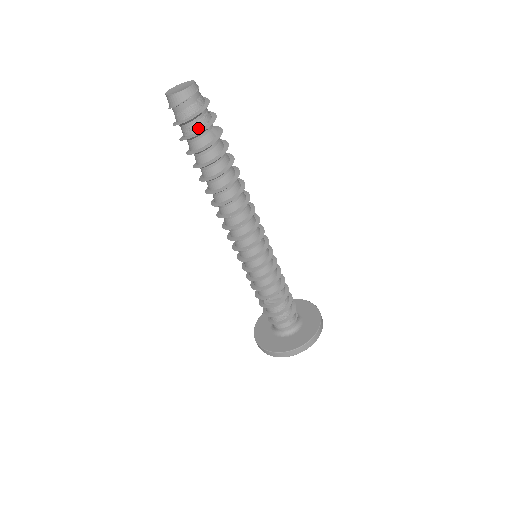
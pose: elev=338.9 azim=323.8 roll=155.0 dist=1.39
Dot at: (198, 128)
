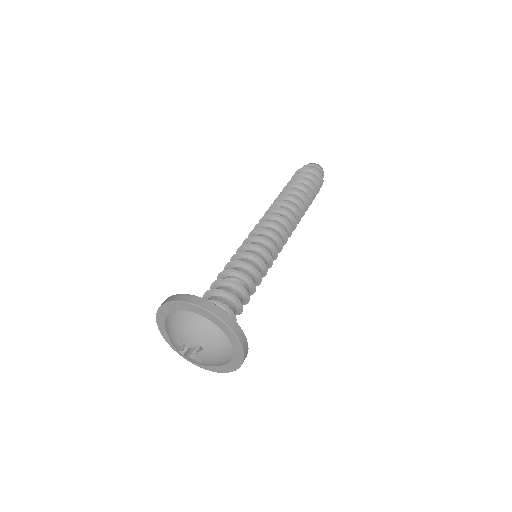
Dot at: (311, 176)
